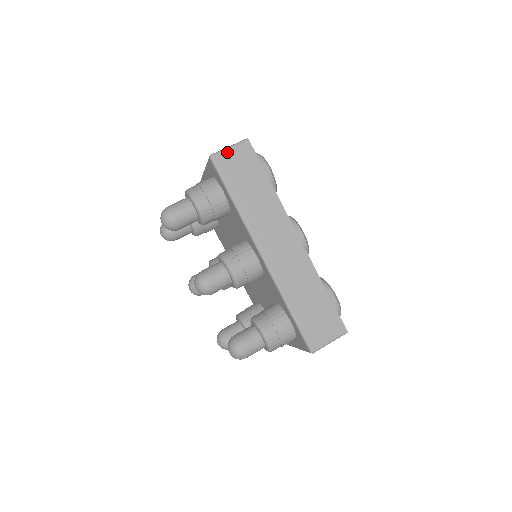
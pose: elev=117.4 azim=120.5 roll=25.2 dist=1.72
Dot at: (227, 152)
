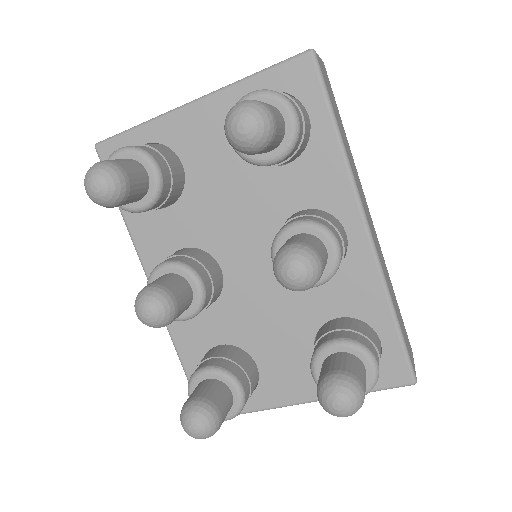
Dot at: (320, 60)
